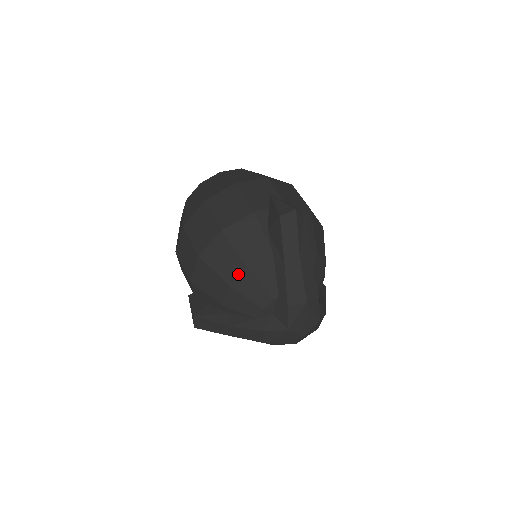
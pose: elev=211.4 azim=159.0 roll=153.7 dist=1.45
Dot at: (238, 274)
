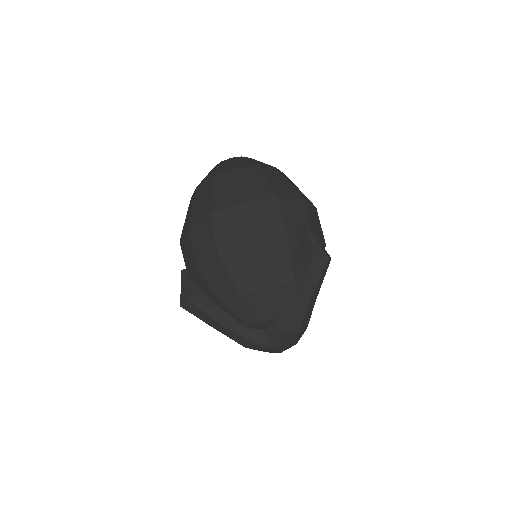
Dot at: (252, 289)
